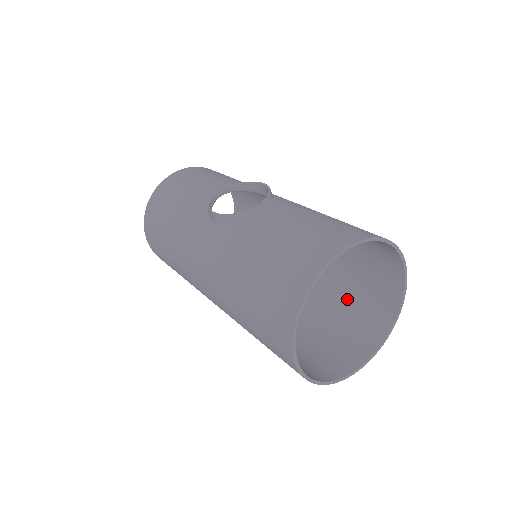
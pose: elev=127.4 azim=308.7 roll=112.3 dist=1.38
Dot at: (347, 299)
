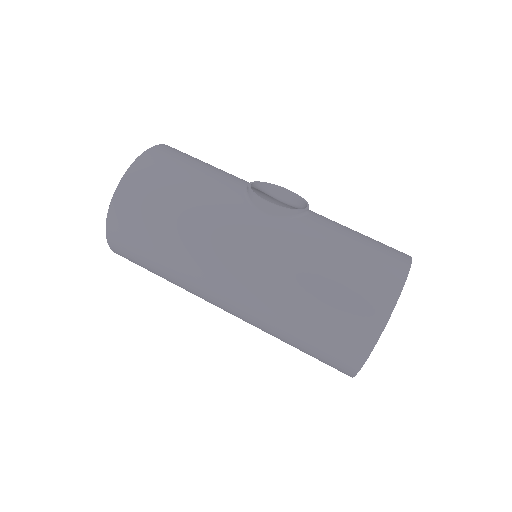
Dot at: occluded
